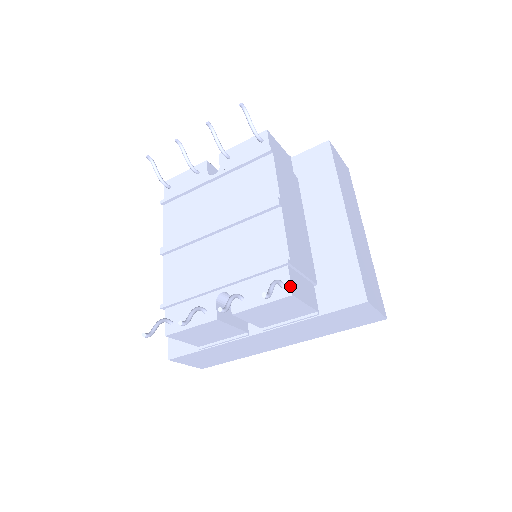
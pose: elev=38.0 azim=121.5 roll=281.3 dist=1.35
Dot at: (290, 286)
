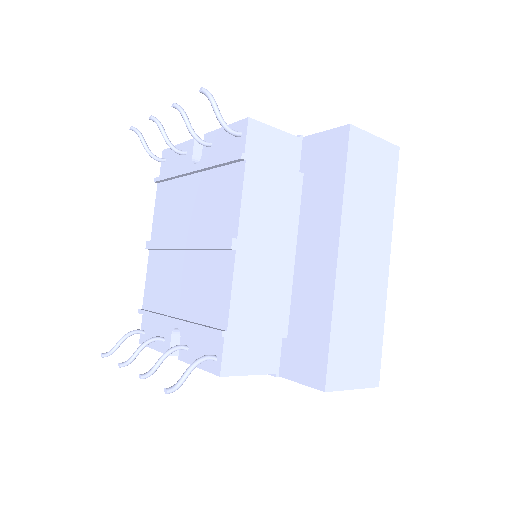
Dot at: (220, 364)
